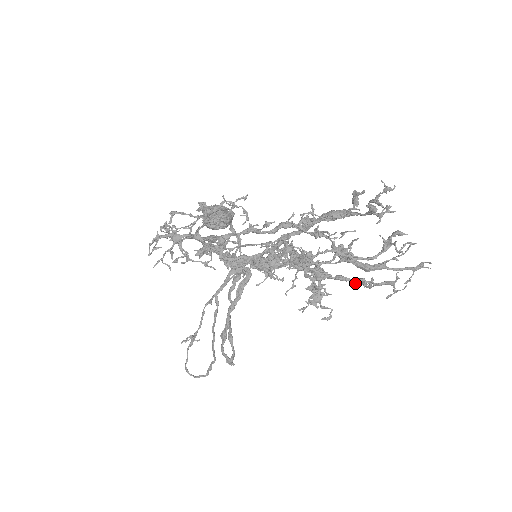
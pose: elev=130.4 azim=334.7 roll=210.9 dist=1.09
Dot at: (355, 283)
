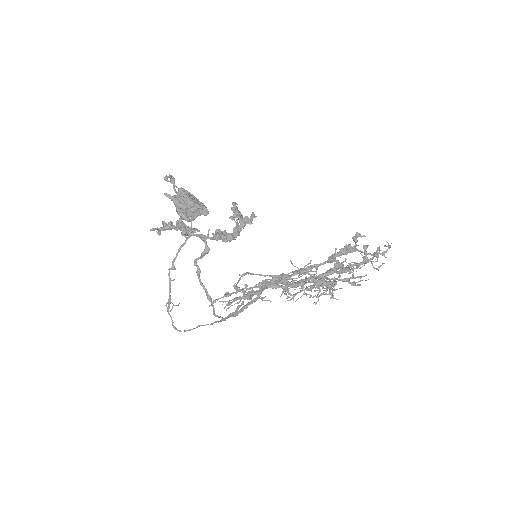
Dot at: (343, 281)
